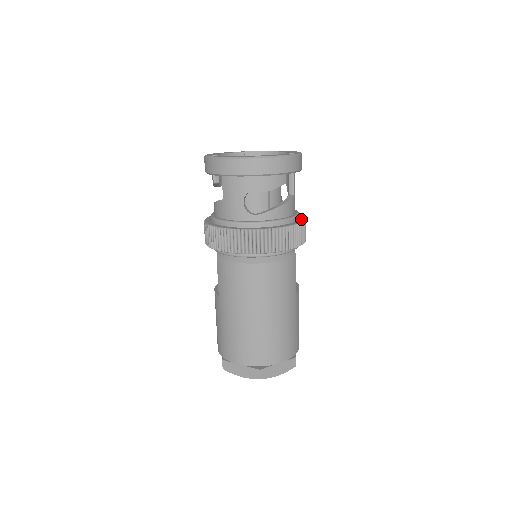
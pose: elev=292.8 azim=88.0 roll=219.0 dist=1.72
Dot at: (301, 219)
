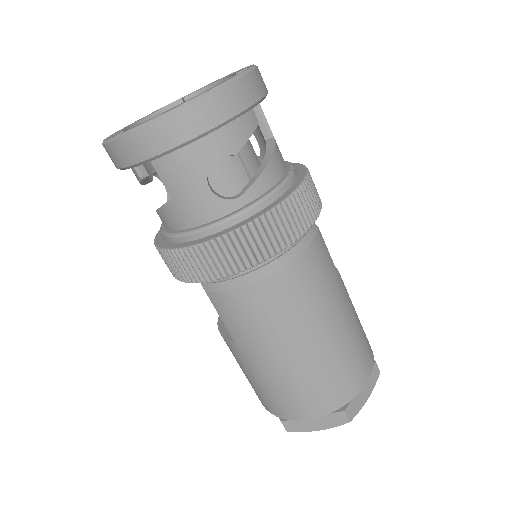
Dot at: (300, 169)
